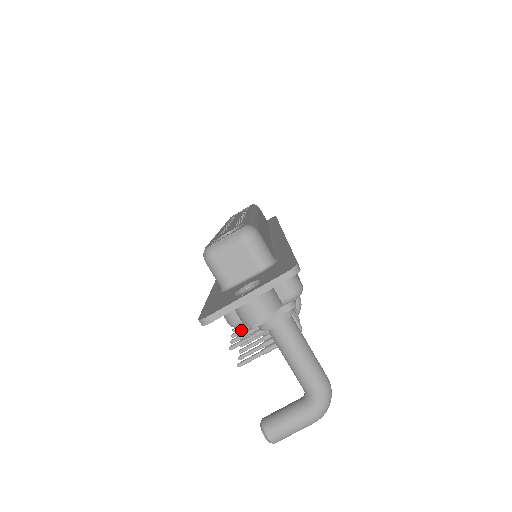
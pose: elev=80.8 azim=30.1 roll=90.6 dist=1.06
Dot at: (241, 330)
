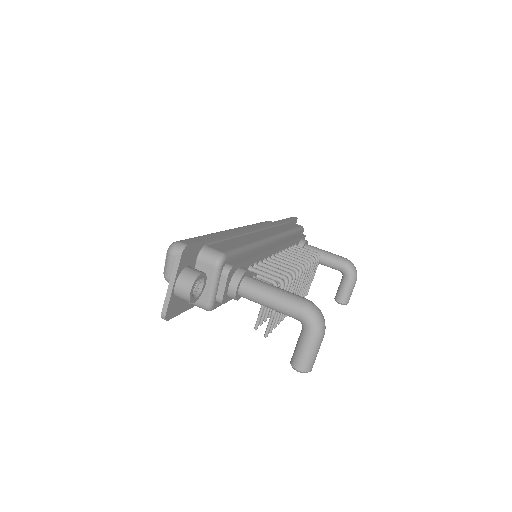
Dot at: (266, 312)
